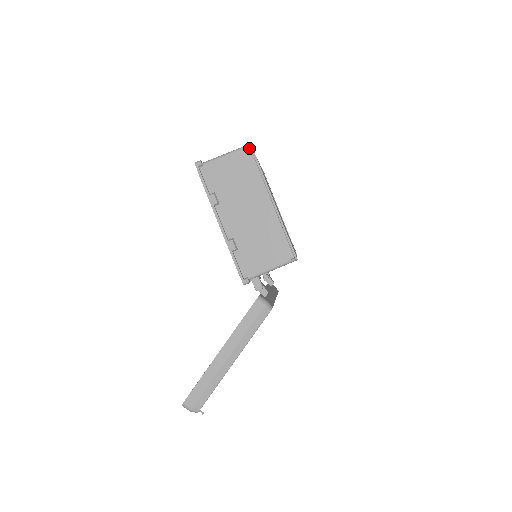
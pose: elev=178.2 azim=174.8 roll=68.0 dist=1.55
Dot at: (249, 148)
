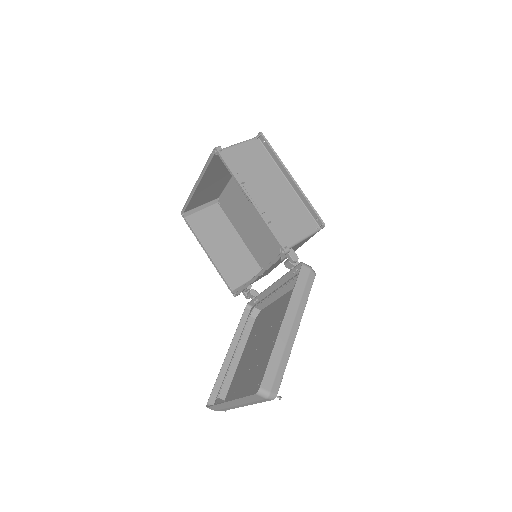
Dot at: (258, 139)
